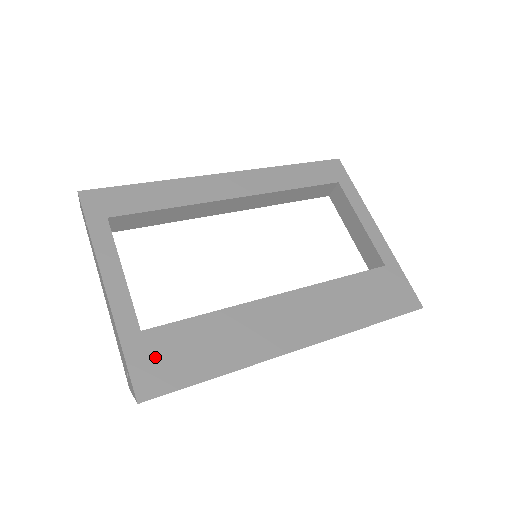
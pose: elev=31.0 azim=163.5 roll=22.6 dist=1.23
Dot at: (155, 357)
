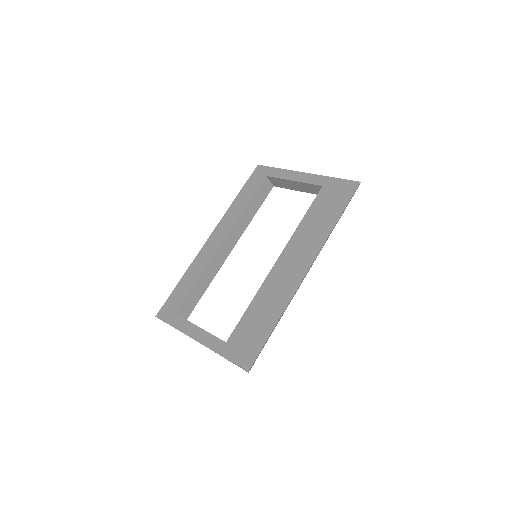
Dot at: (241, 346)
